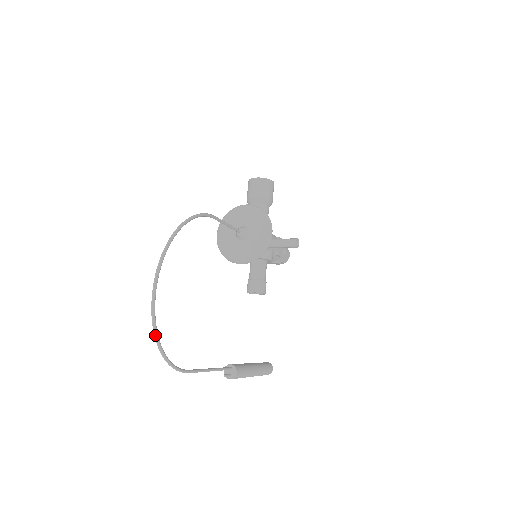
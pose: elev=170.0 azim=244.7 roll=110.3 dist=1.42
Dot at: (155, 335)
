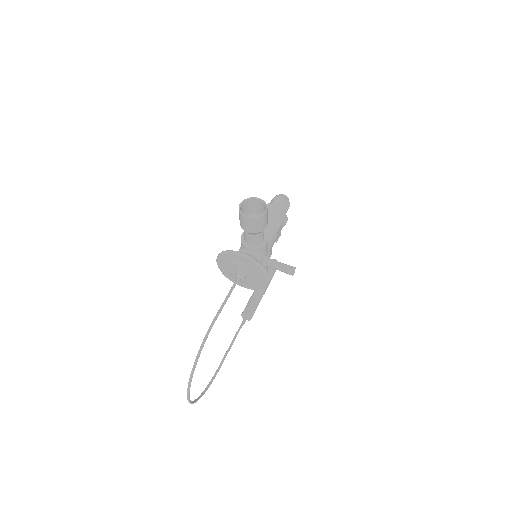
Dot at: (196, 401)
